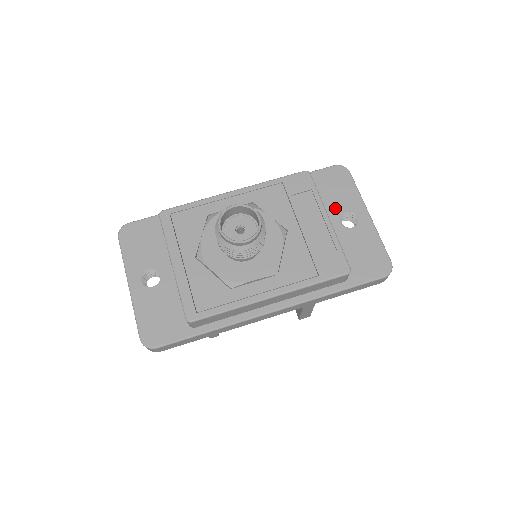
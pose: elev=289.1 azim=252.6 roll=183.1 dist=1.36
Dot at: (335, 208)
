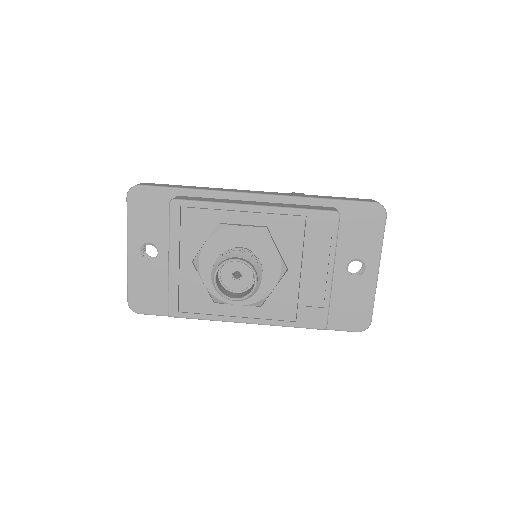
Dot at: (349, 251)
